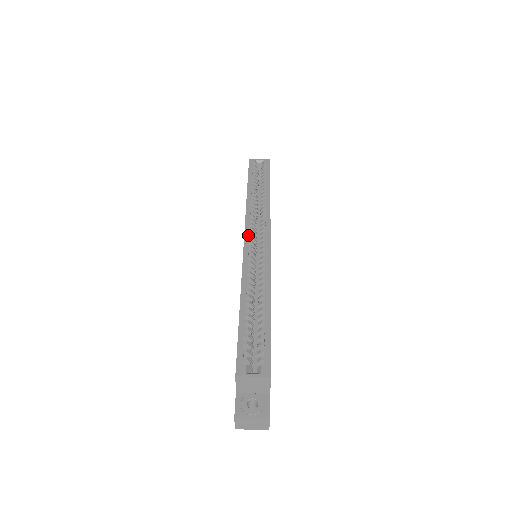
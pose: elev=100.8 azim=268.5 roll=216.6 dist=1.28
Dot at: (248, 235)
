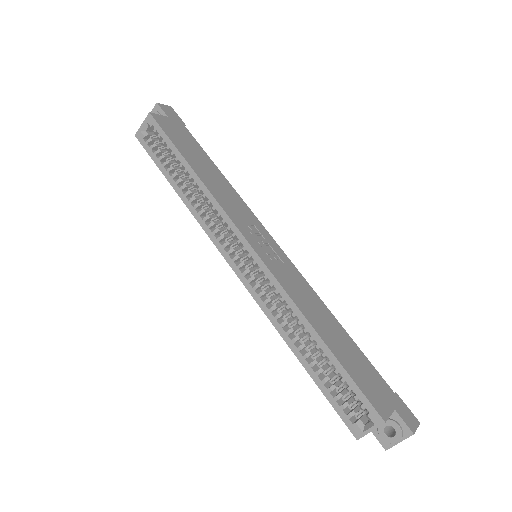
Dot at: (230, 259)
